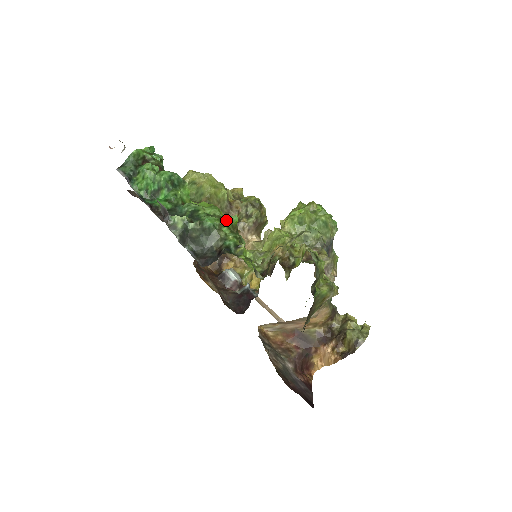
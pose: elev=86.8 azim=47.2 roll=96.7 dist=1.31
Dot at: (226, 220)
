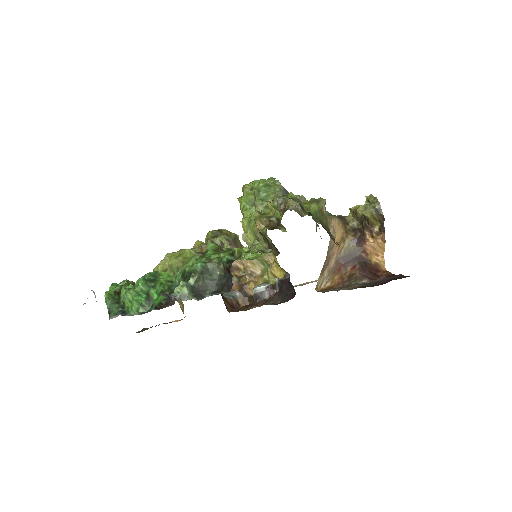
Dot at: (207, 252)
